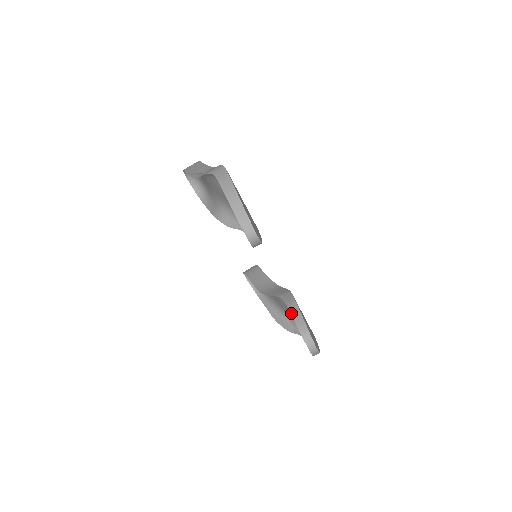
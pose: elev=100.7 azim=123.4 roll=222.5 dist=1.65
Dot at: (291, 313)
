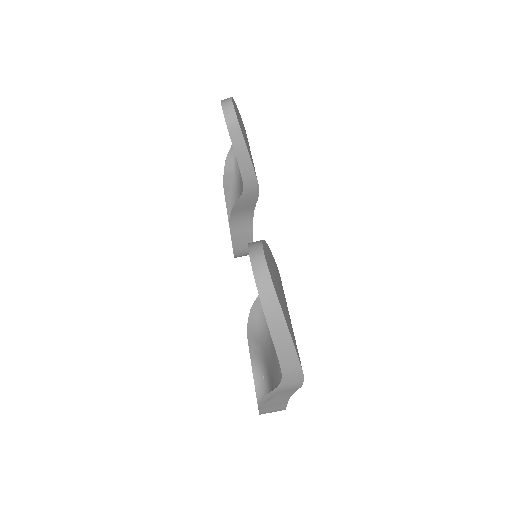
Dot at: occluded
